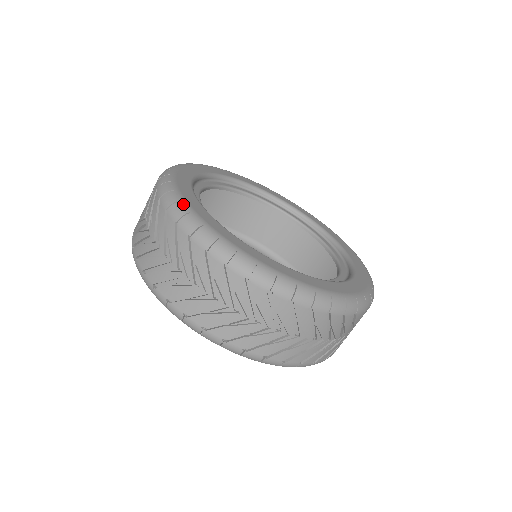
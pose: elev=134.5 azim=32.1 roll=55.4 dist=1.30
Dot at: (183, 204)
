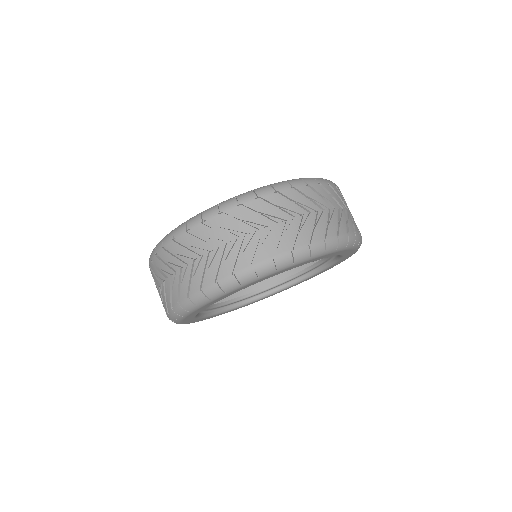
Dot at: occluded
